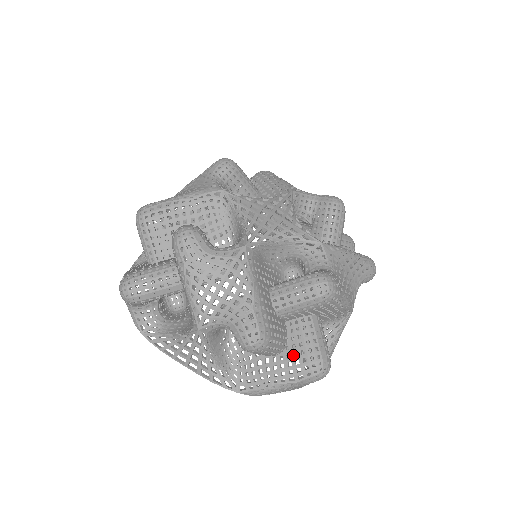
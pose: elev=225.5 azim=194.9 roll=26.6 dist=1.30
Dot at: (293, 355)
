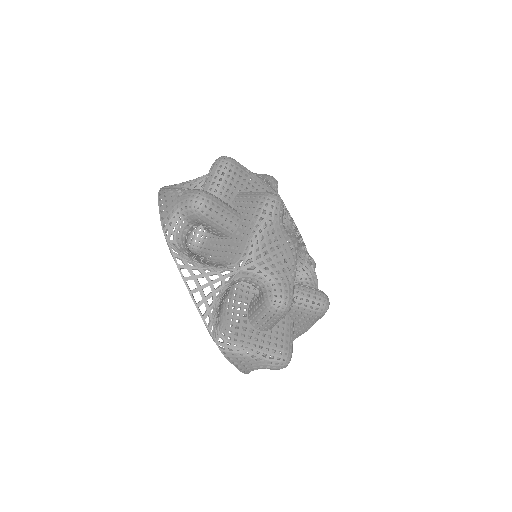
Dot at: occluded
